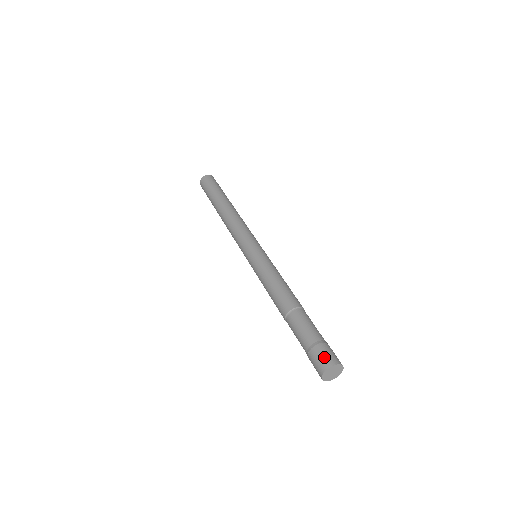
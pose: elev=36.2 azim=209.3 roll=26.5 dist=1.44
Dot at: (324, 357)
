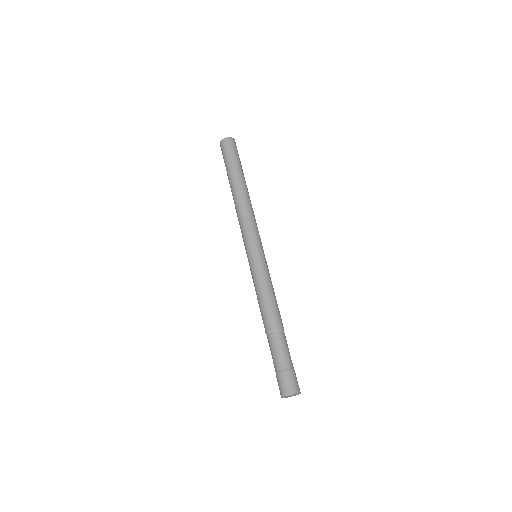
Dot at: (288, 385)
